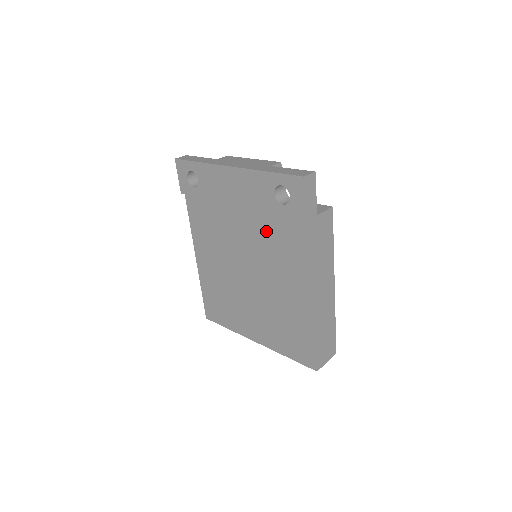
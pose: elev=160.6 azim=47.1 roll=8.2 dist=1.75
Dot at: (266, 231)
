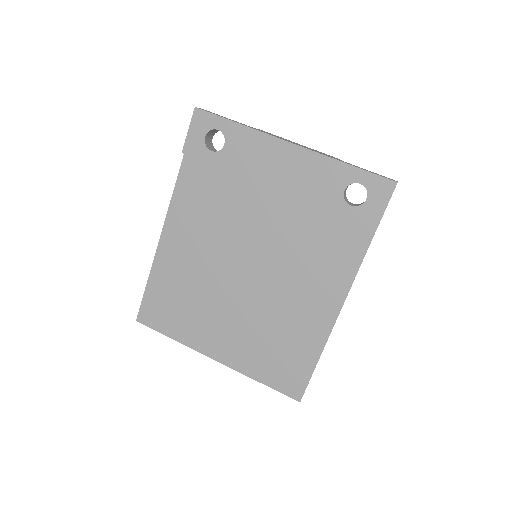
Dot at: (304, 230)
